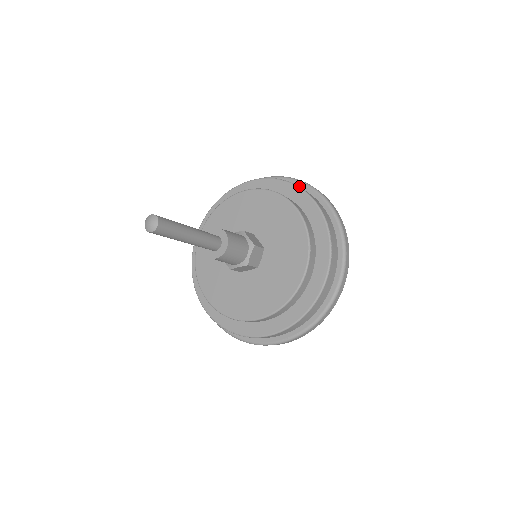
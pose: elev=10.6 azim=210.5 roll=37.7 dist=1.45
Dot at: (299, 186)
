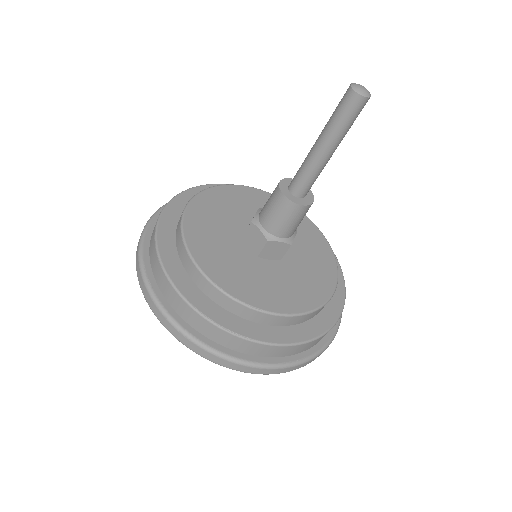
Dot at: occluded
